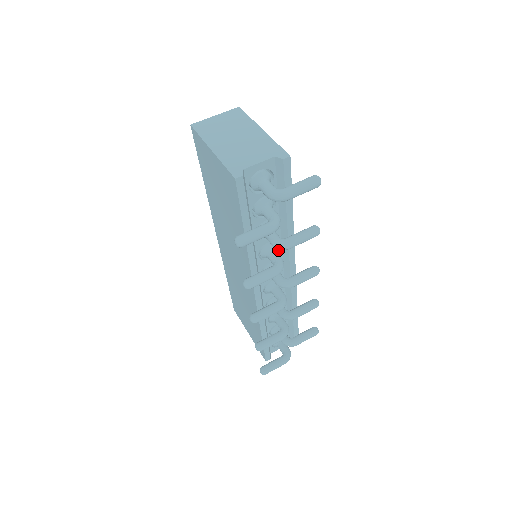
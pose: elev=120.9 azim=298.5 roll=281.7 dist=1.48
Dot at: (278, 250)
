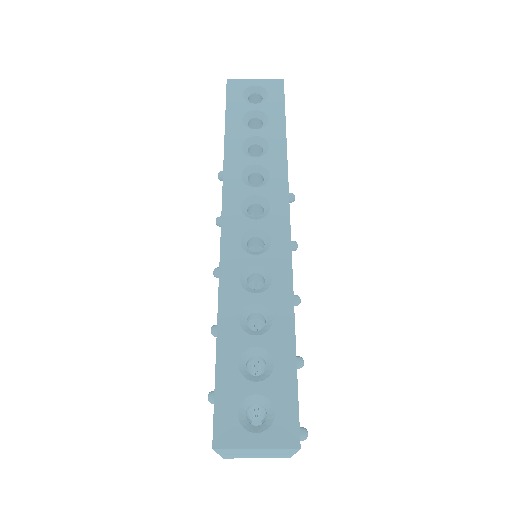
Dot at: occluded
